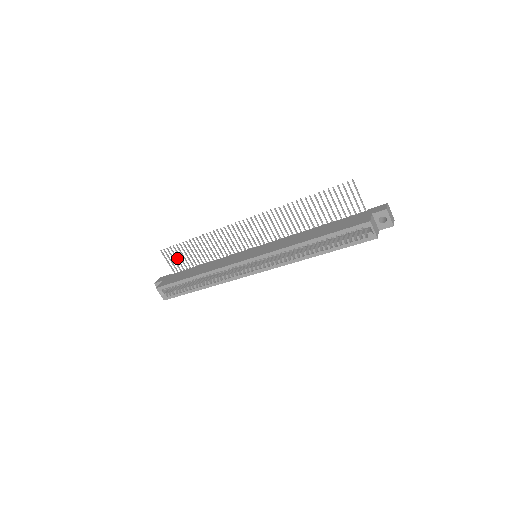
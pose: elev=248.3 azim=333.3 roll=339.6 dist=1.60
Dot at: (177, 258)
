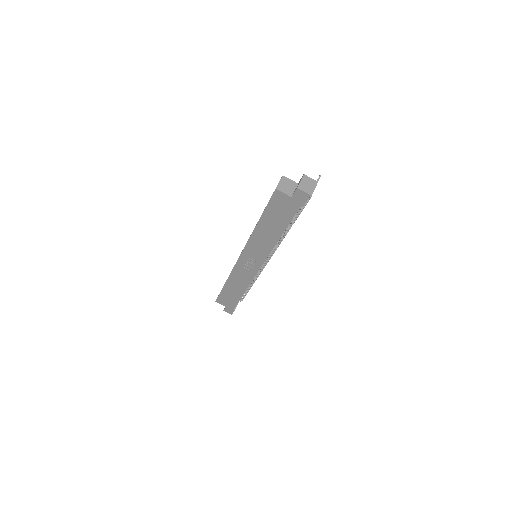
Dot at: occluded
